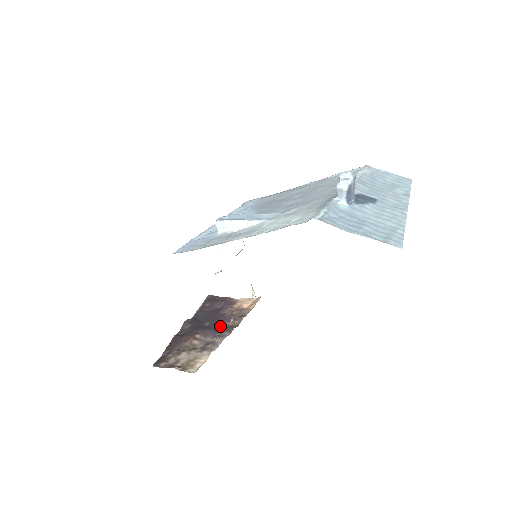
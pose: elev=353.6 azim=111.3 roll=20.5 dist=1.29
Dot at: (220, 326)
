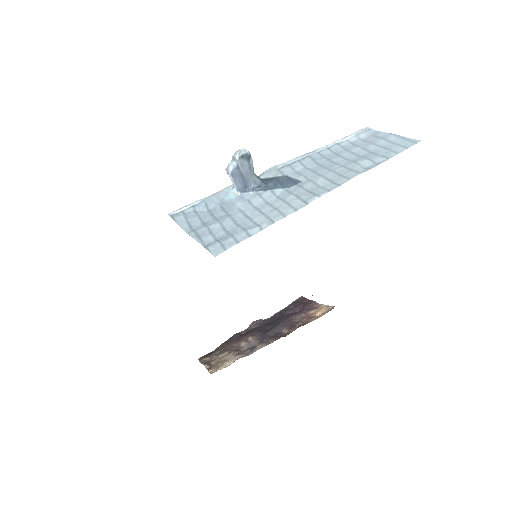
Dot at: (275, 332)
